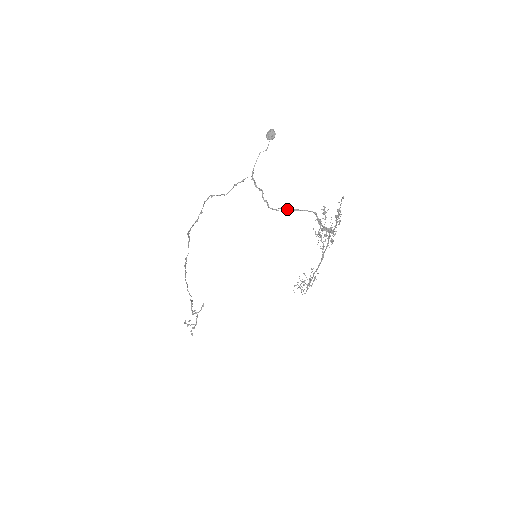
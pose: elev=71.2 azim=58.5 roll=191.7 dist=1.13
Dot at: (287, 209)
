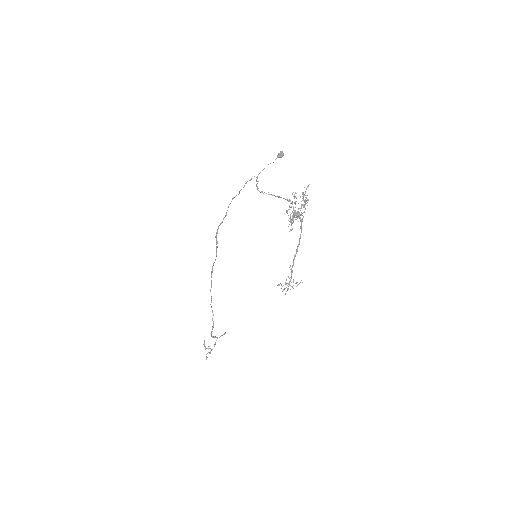
Dot at: (271, 194)
